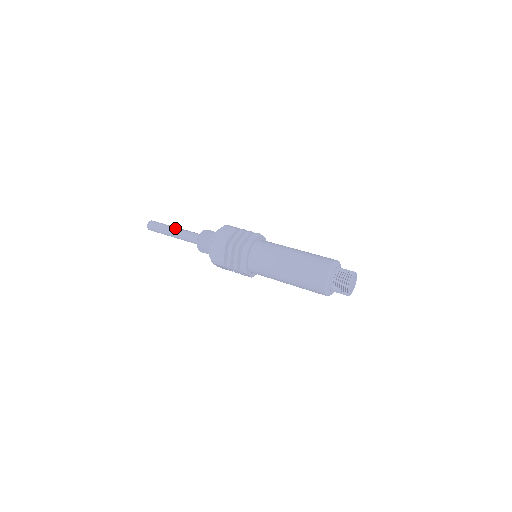
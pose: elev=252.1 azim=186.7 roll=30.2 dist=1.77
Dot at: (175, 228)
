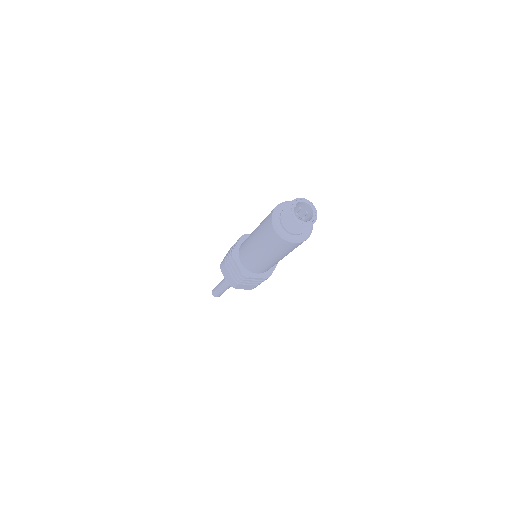
Dot at: occluded
